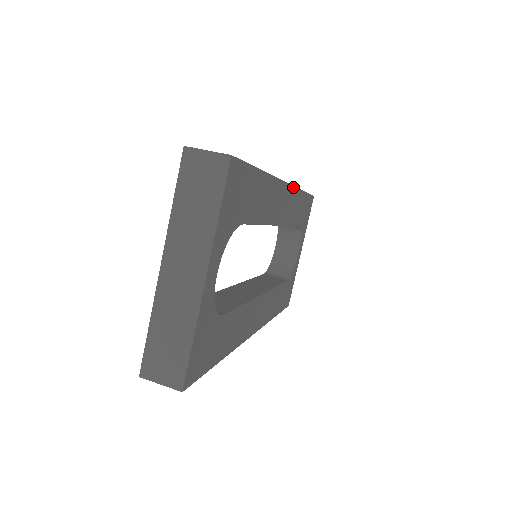
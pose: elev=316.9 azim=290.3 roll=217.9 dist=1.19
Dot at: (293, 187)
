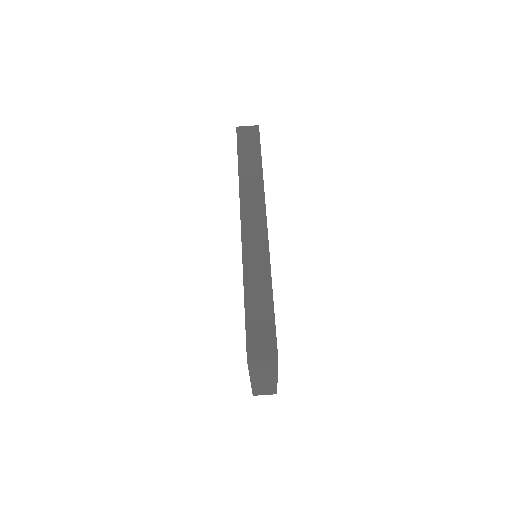
Dot at: (265, 206)
